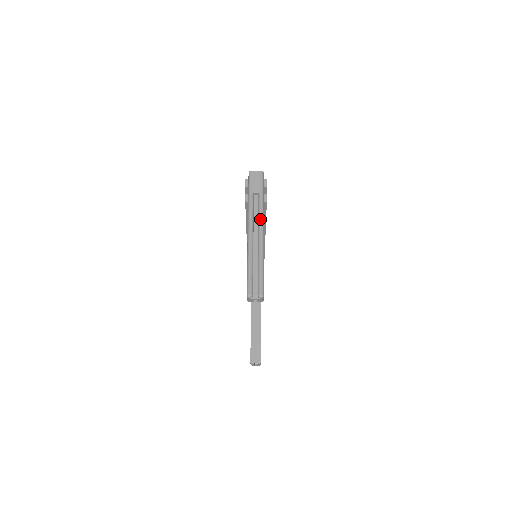
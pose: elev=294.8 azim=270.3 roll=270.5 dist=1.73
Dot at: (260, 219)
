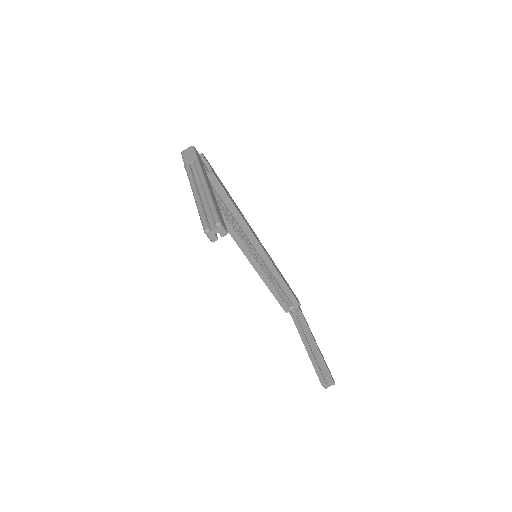
Dot at: (199, 174)
